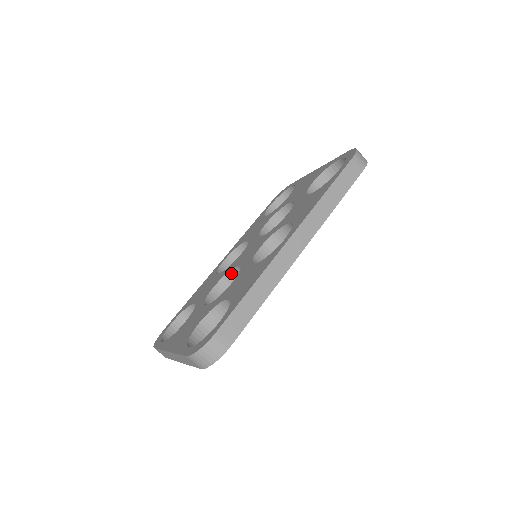
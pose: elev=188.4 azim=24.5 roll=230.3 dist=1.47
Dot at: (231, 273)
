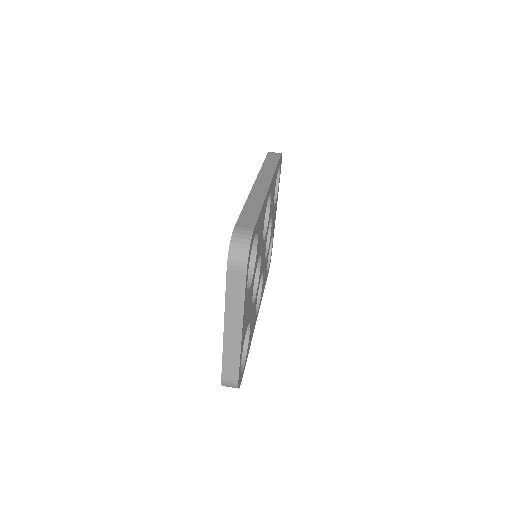
Dot at: occluded
